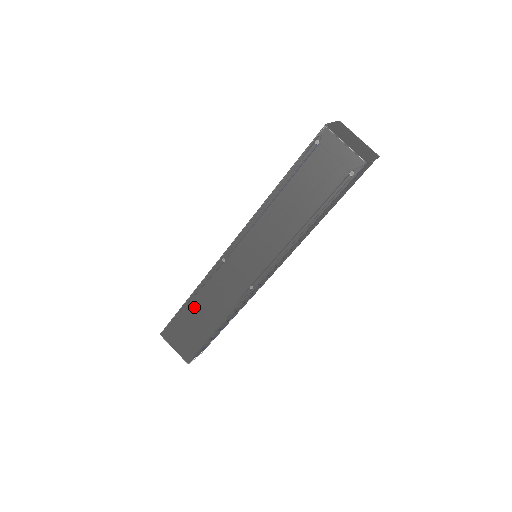
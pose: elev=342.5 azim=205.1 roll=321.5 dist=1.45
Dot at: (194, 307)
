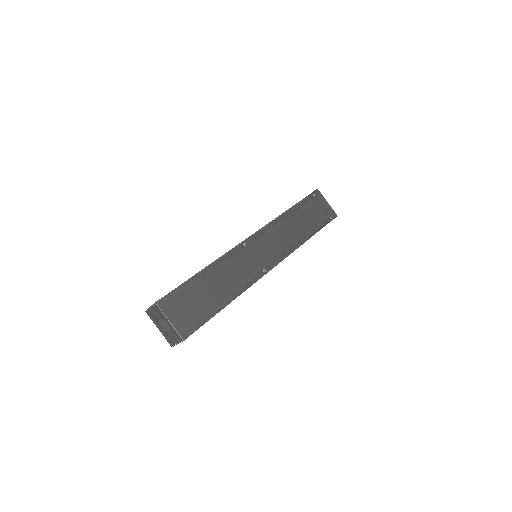
Dot at: (207, 278)
